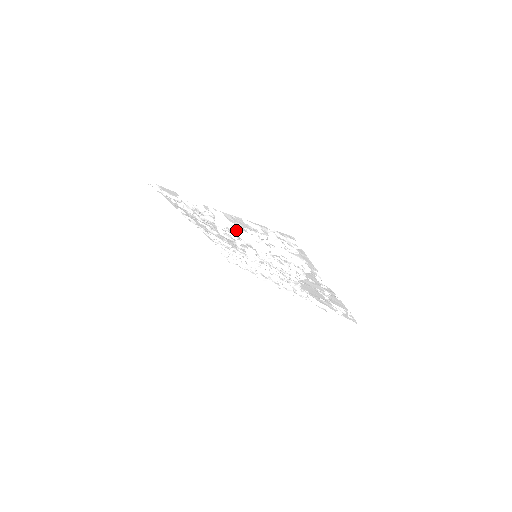
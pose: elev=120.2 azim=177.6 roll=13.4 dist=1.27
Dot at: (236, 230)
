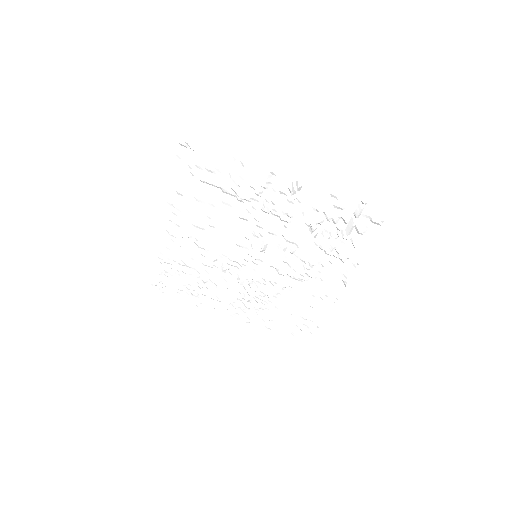
Dot at: (290, 210)
